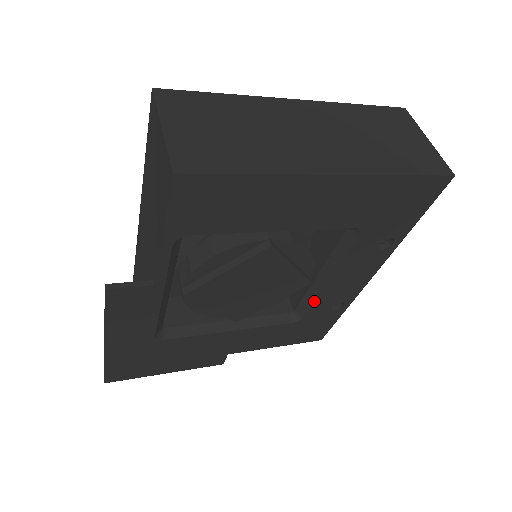
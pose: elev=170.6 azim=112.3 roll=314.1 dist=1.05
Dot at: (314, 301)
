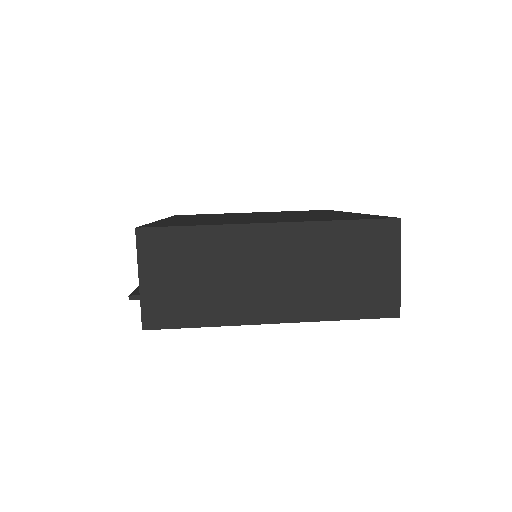
Dot at: occluded
